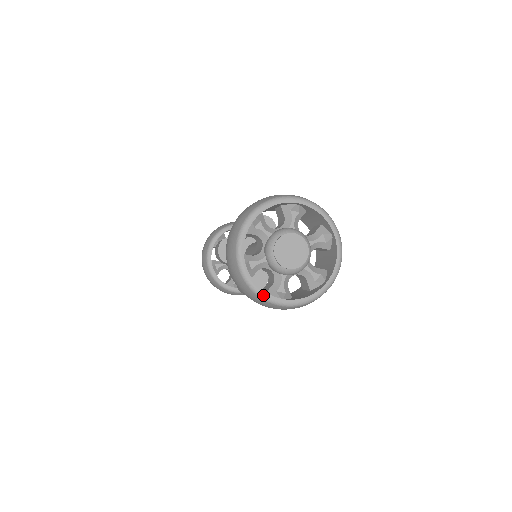
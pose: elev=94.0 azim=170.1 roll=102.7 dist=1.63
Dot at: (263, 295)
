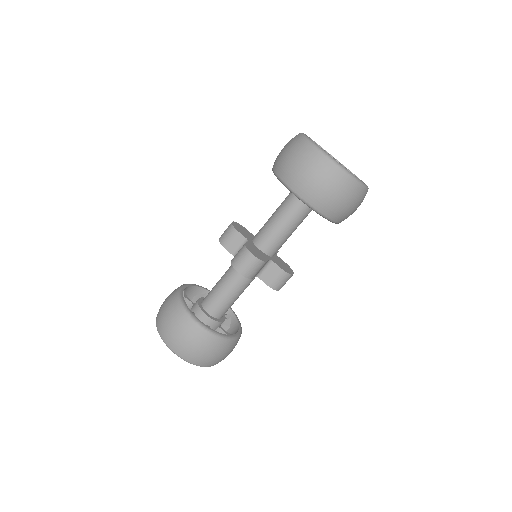
Dot at: (365, 185)
